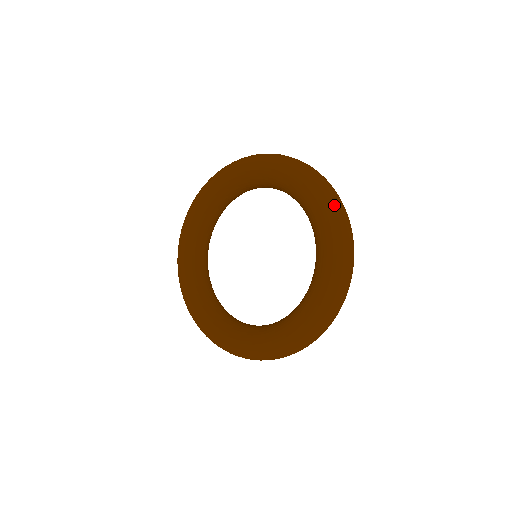
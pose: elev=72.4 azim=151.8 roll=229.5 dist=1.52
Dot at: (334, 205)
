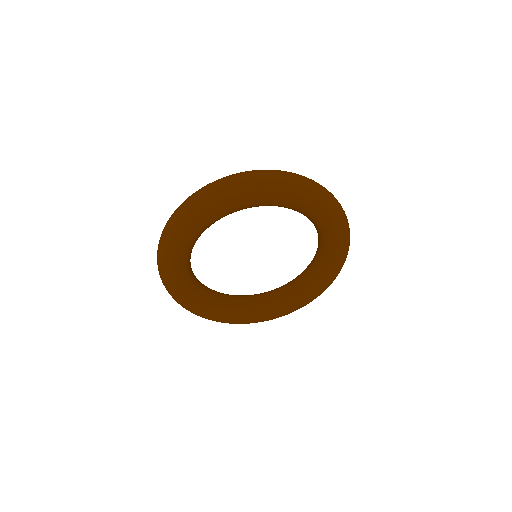
Dot at: (337, 208)
